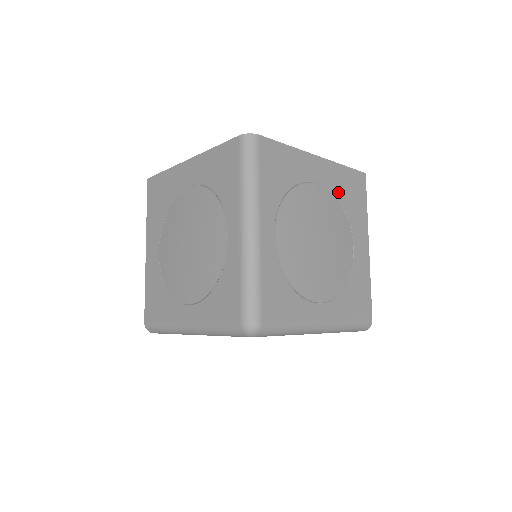
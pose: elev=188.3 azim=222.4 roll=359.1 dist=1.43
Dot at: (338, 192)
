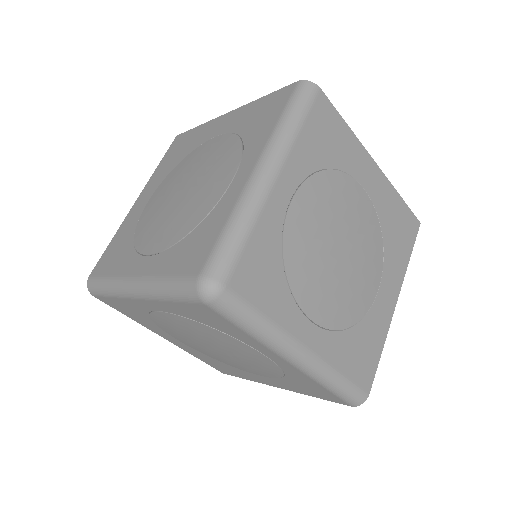
Dot at: (384, 217)
